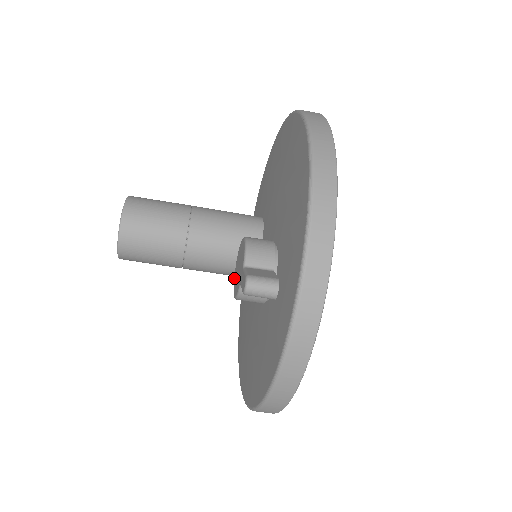
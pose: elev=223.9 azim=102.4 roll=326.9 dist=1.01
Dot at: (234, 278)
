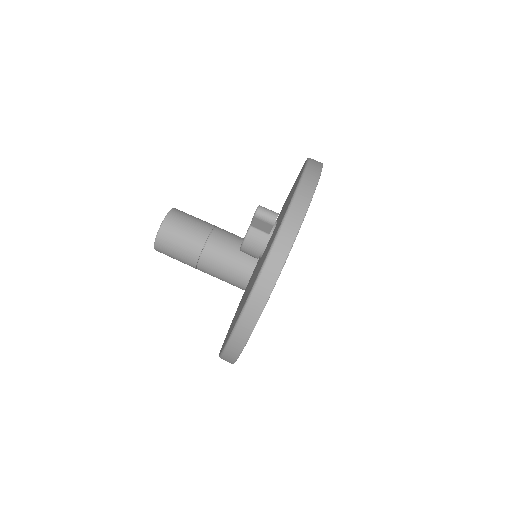
Dot at: occluded
